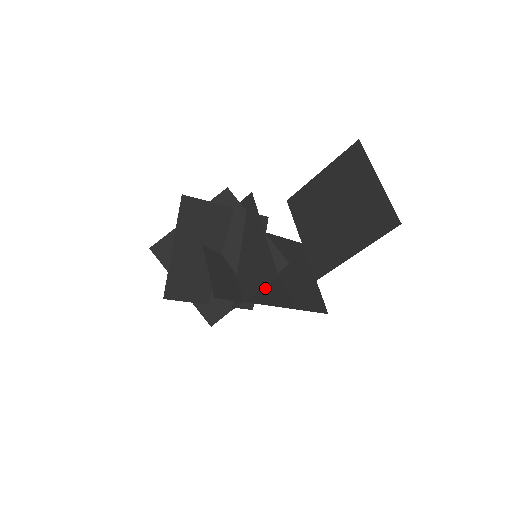
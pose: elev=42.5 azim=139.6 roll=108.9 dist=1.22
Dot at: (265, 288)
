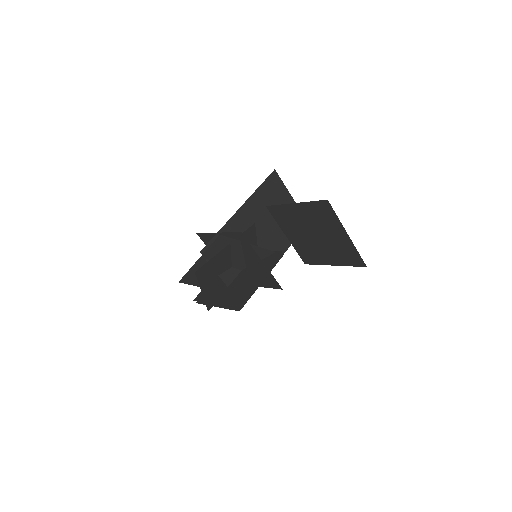
Dot at: occluded
